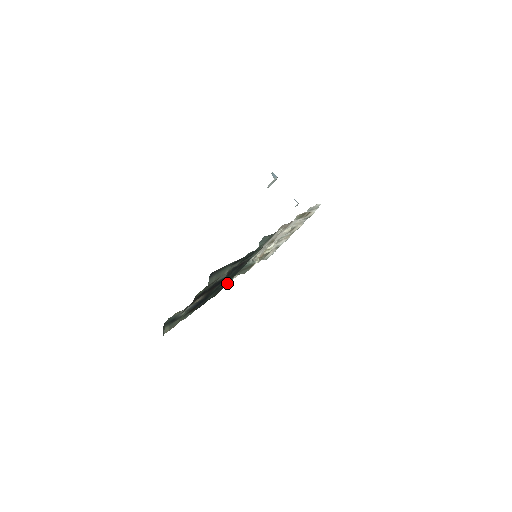
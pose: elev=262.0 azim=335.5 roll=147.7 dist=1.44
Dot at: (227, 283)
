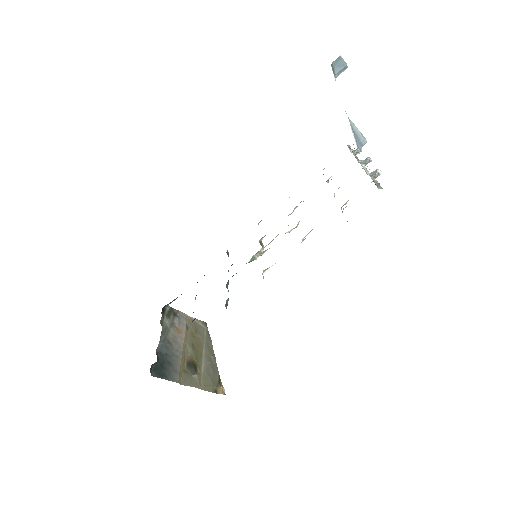
Dot at: occluded
